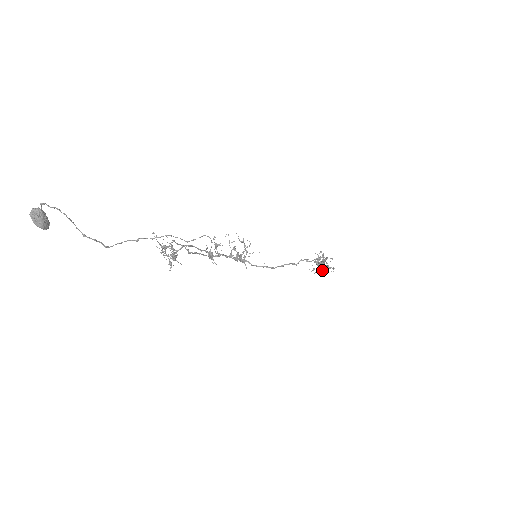
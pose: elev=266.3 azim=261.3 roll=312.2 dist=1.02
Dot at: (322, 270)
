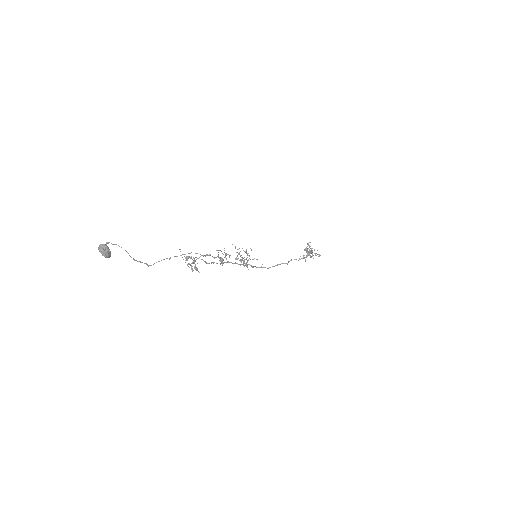
Dot at: (311, 257)
